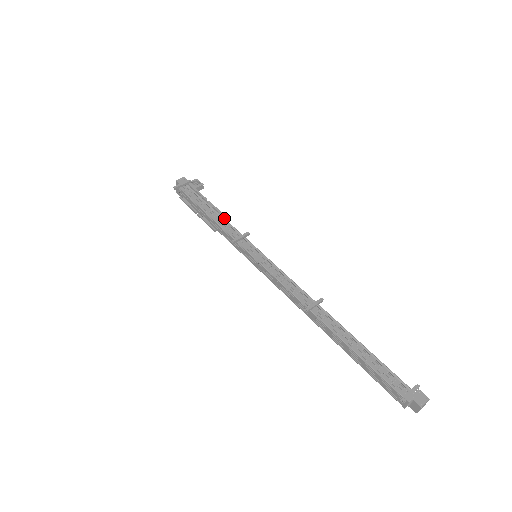
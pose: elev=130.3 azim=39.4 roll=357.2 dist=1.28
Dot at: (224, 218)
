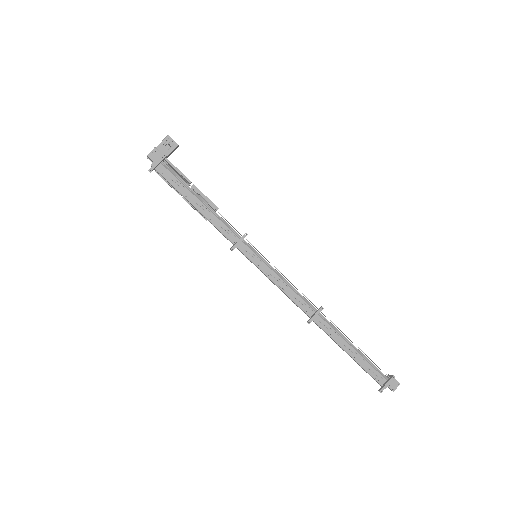
Dot at: occluded
